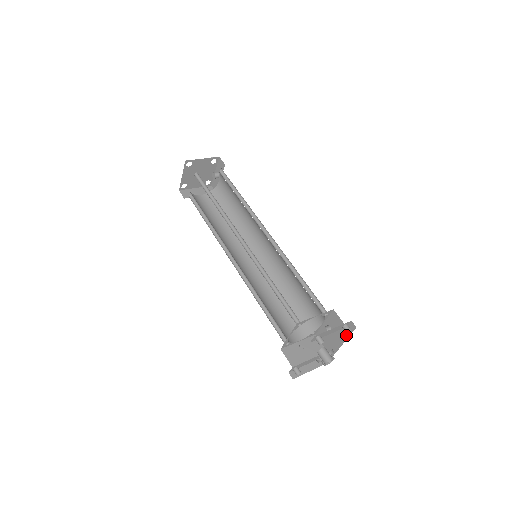
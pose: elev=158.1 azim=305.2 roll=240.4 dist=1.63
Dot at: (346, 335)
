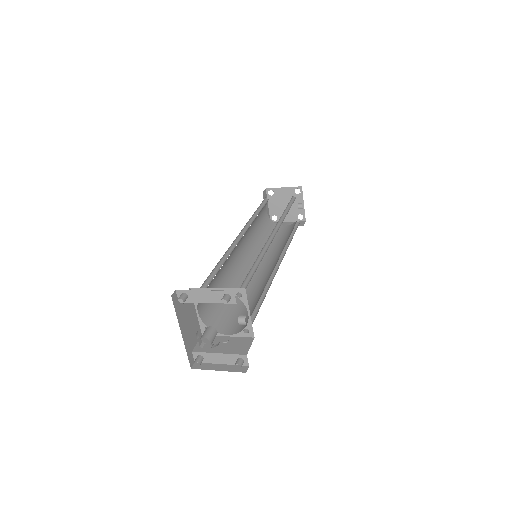
Dot at: occluded
